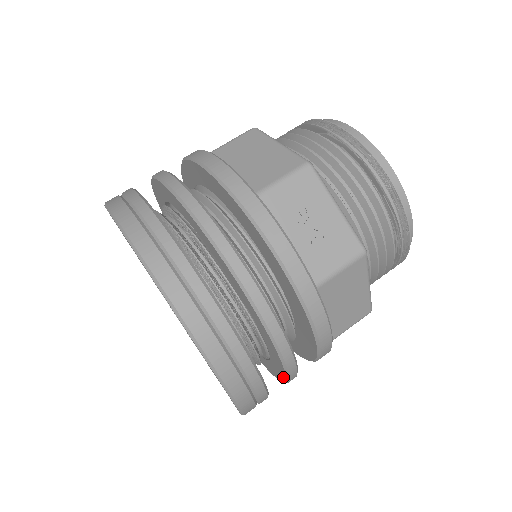
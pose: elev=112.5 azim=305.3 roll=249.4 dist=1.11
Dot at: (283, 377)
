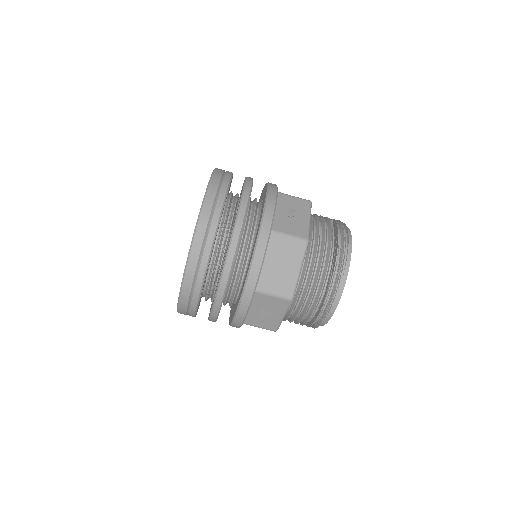
Dot at: occluded
